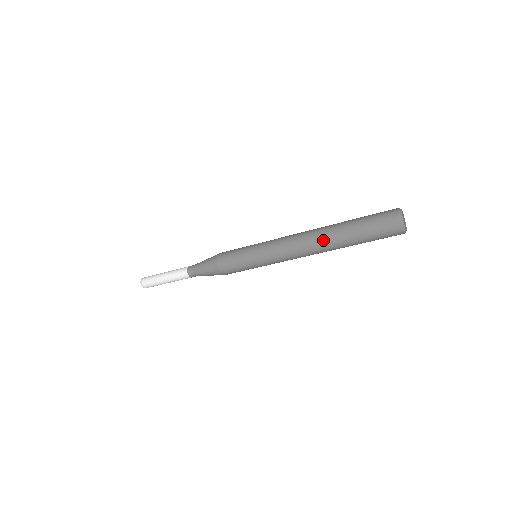
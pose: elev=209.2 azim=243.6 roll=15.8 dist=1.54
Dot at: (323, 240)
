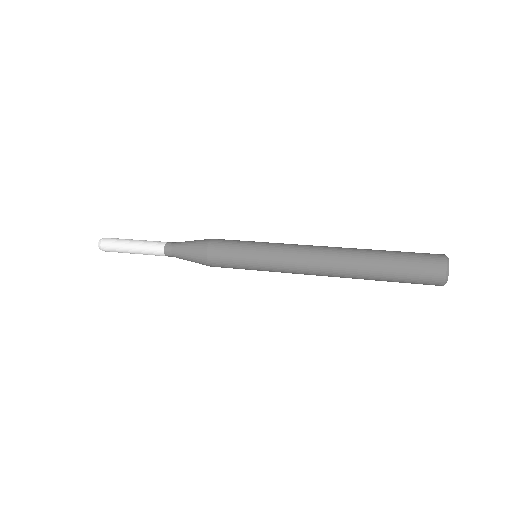
Dot at: (347, 265)
